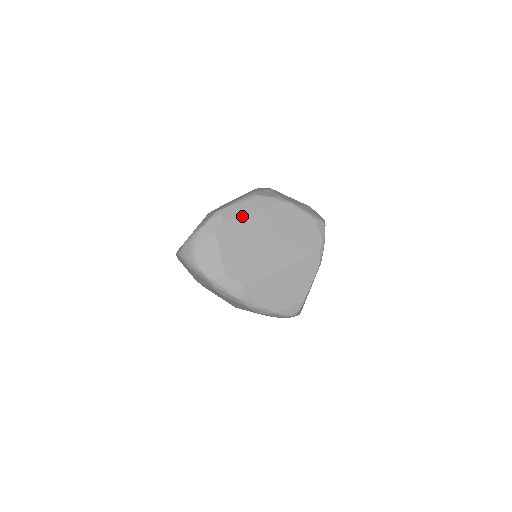
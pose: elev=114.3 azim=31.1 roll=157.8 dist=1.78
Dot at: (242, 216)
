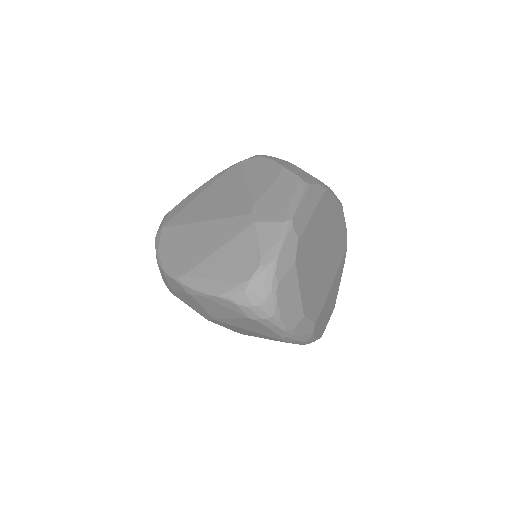
Dot at: (309, 223)
